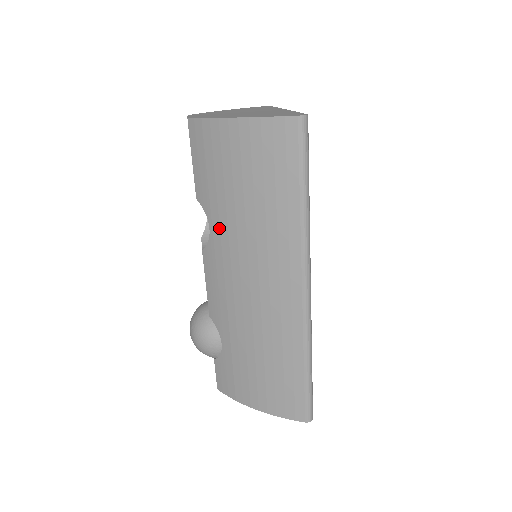
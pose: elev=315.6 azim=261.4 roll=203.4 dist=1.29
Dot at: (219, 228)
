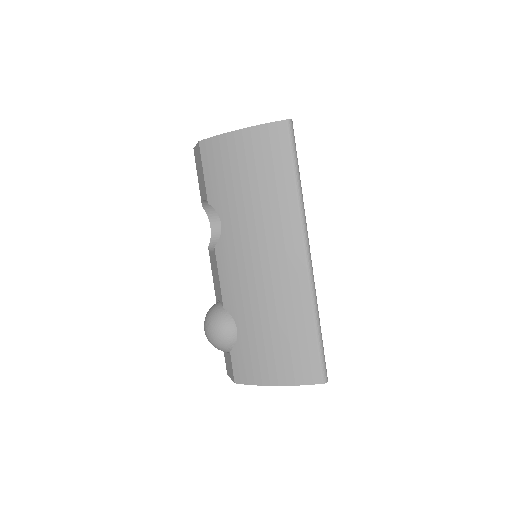
Dot at: (230, 220)
